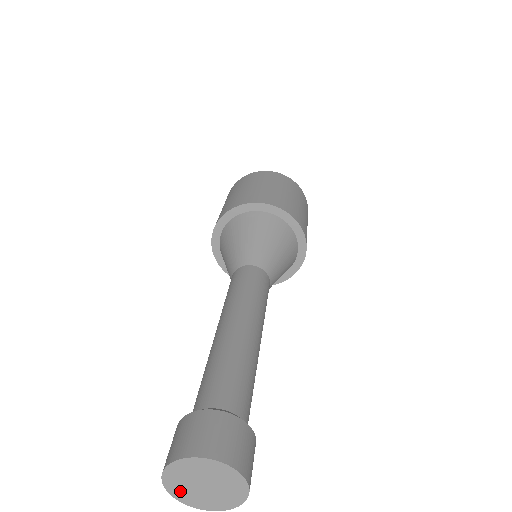
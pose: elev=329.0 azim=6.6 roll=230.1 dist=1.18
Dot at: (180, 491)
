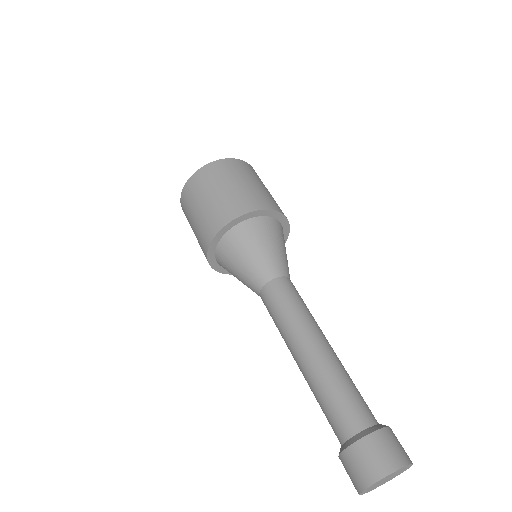
Dot at: (369, 490)
